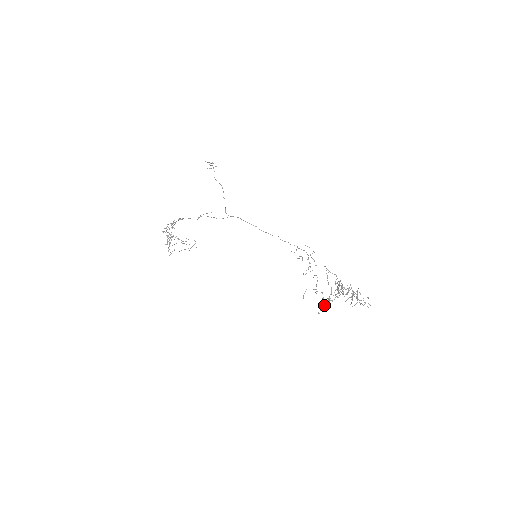
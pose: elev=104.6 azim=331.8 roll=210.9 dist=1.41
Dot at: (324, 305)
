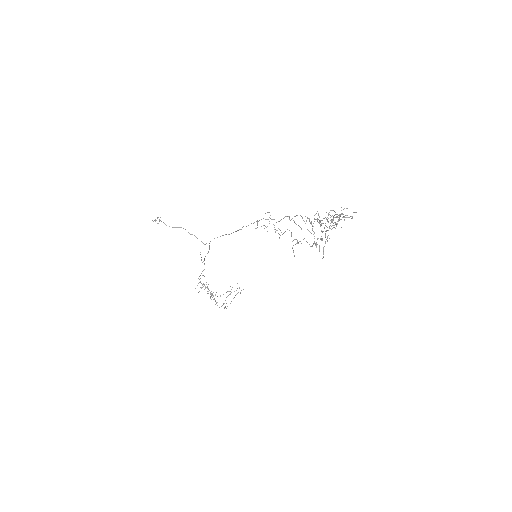
Dot at: (319, 248)
